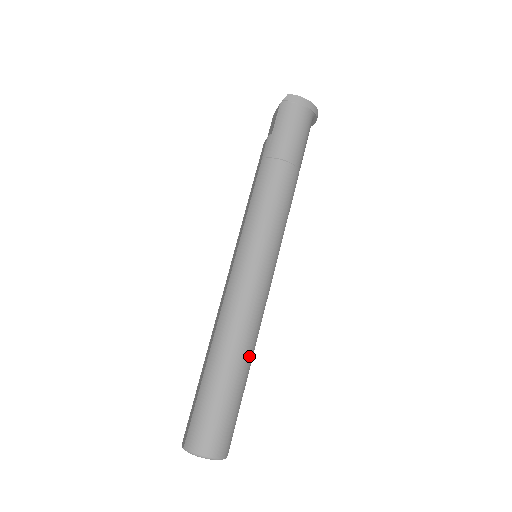
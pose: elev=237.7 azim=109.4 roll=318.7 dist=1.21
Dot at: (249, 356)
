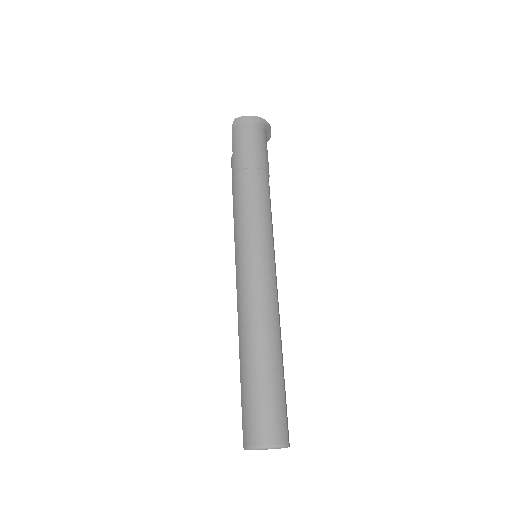
Dot at: (275, 341)
